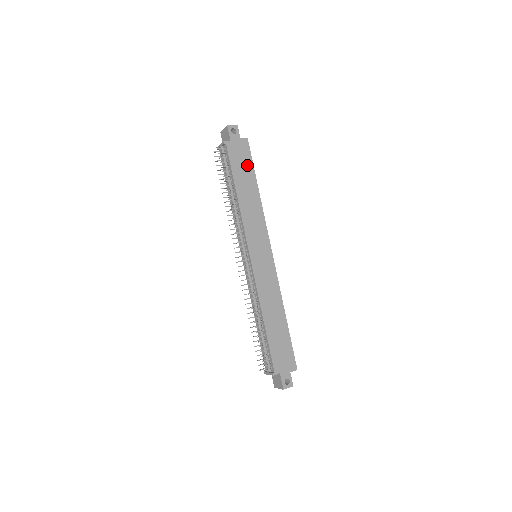
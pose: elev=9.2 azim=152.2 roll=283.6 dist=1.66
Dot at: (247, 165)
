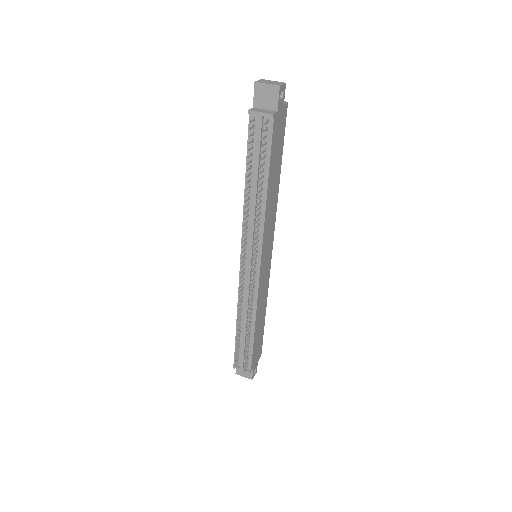
Dot at: (280, 145)
